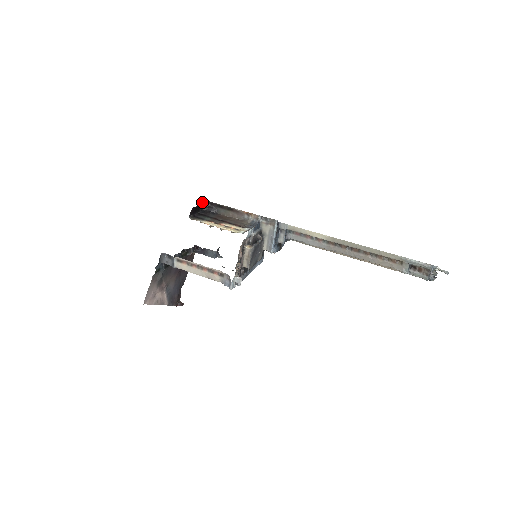
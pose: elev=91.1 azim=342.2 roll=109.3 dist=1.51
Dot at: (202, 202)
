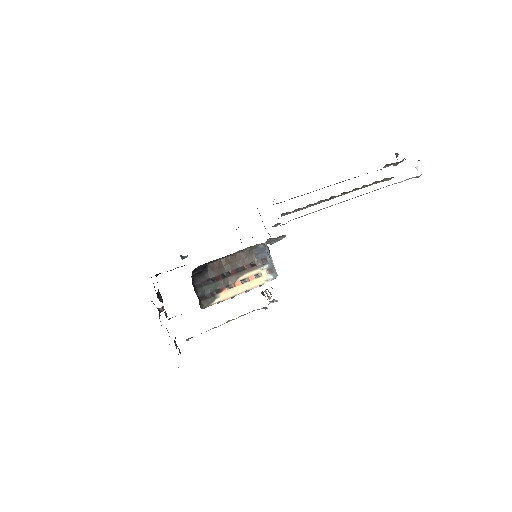
Dot at: occluded
